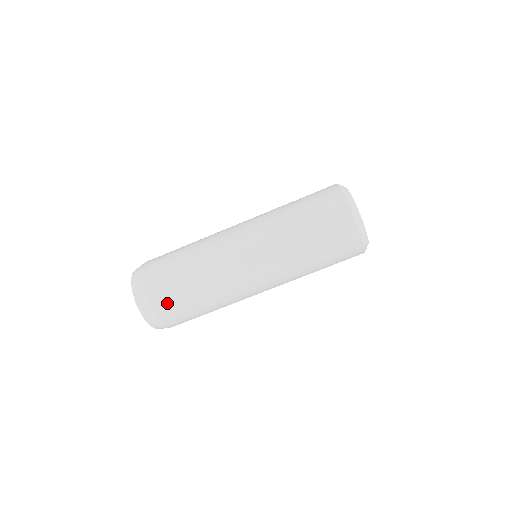
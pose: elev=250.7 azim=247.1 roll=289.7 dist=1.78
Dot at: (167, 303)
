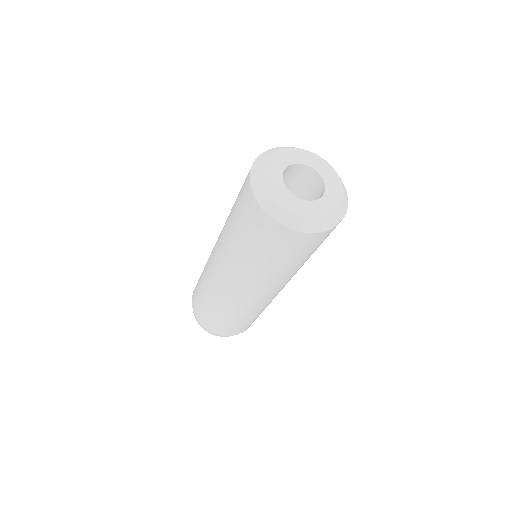
Dot at: (215, 326)
